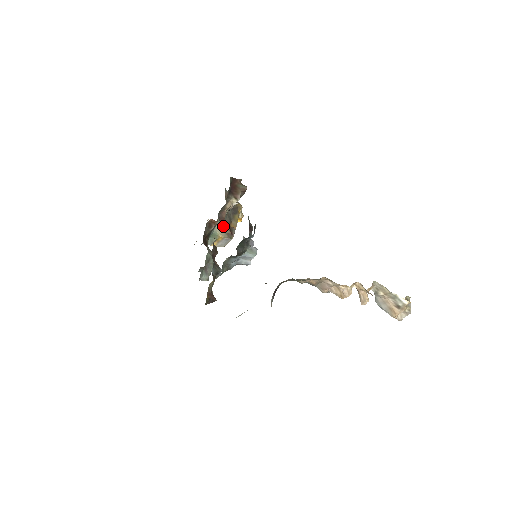
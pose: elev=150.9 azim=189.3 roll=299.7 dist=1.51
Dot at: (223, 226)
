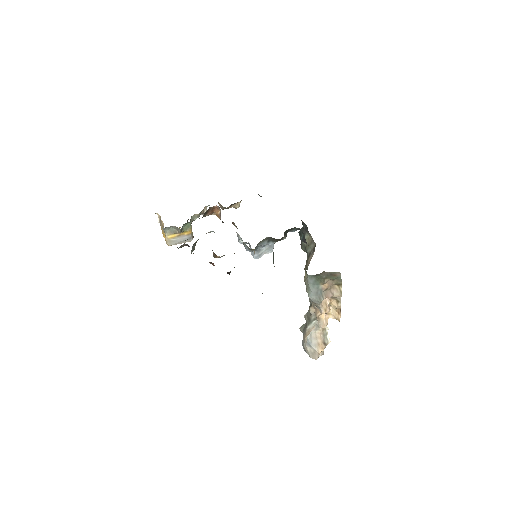
Dot at: occluded
